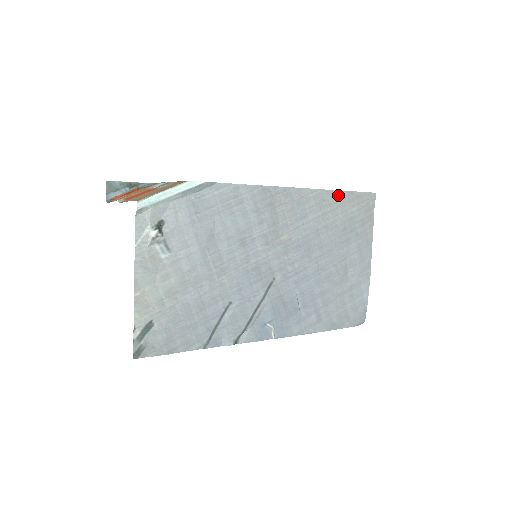
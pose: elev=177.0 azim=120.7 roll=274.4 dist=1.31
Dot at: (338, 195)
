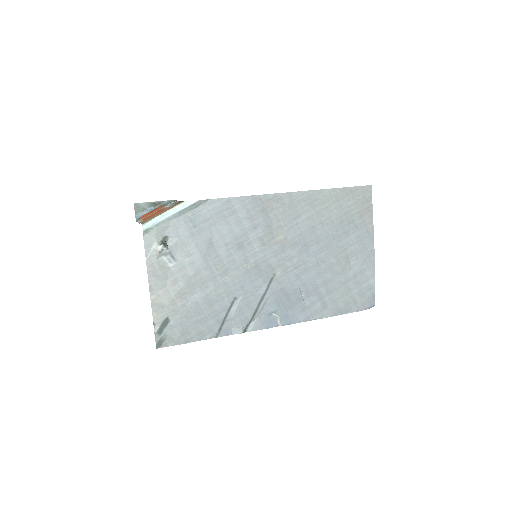
Dot at: (330, 193)
